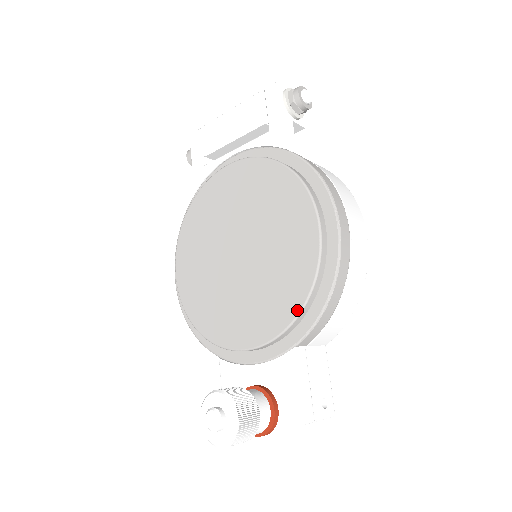
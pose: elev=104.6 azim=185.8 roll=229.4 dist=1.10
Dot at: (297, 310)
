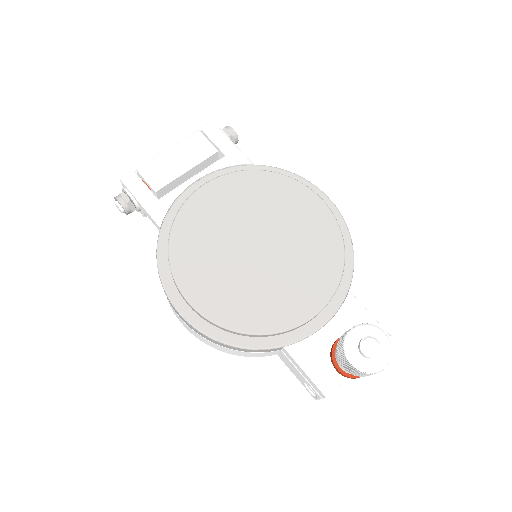
Dot at: (342, 259)
